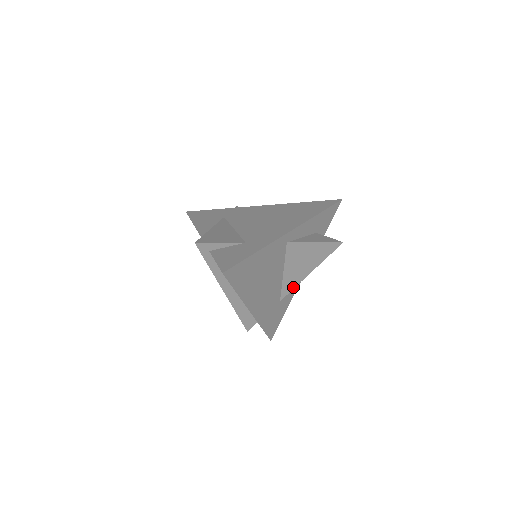
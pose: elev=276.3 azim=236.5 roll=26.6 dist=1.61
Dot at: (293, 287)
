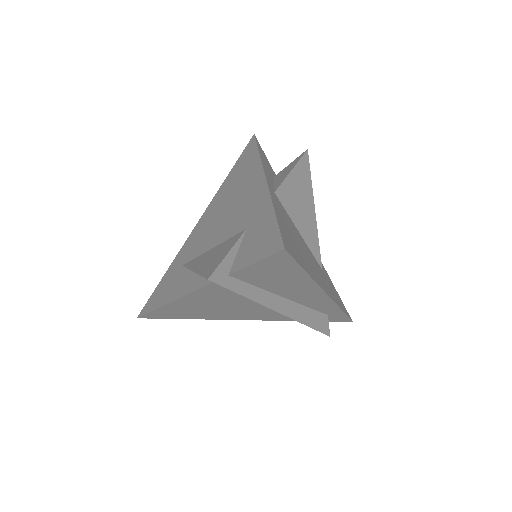
Dot at: (317, 242)
